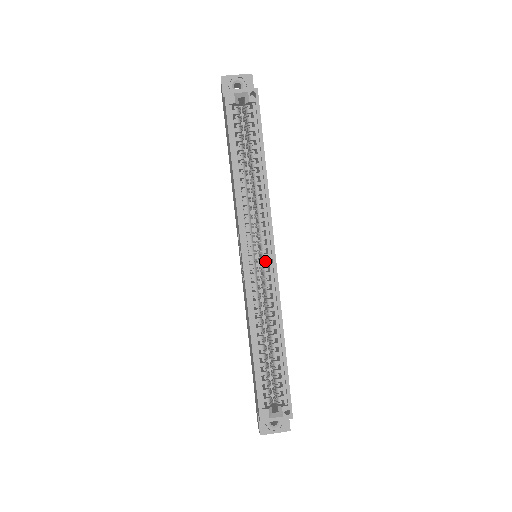
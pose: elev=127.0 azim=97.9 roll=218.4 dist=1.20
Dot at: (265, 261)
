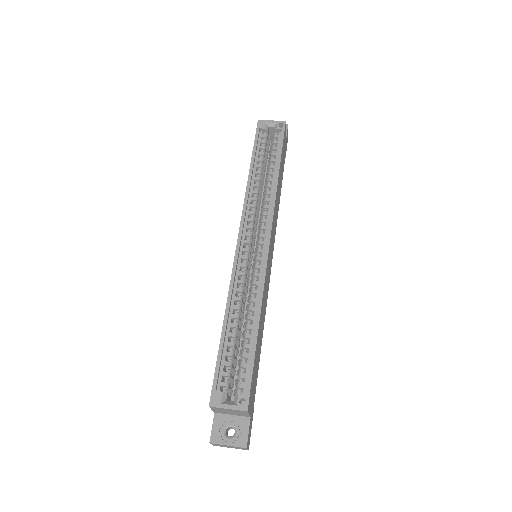
Dot at: (259, 248)
